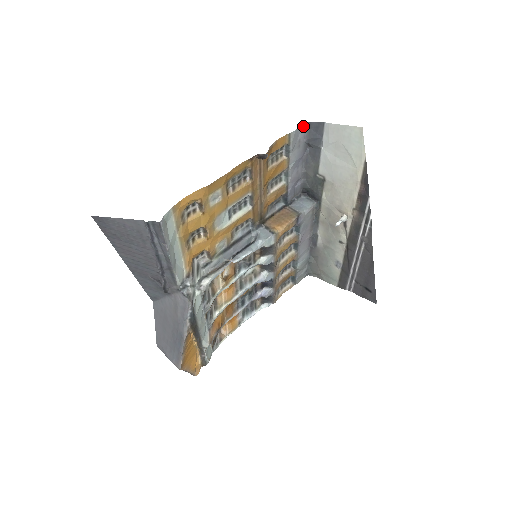
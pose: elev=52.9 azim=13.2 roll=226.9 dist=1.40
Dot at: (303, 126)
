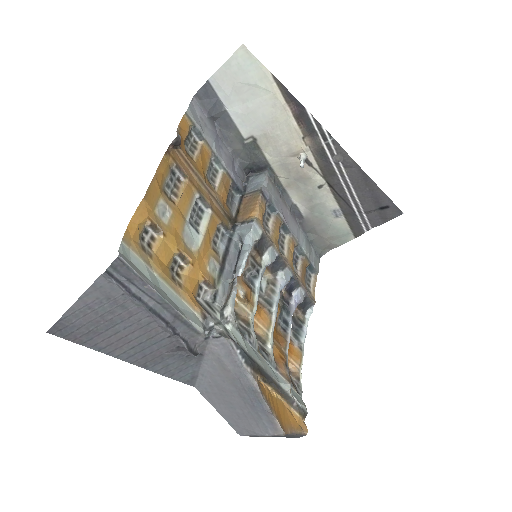
Dot at: (193, 102)
